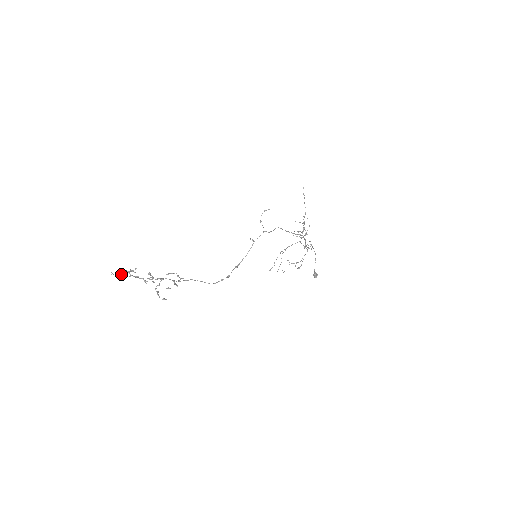
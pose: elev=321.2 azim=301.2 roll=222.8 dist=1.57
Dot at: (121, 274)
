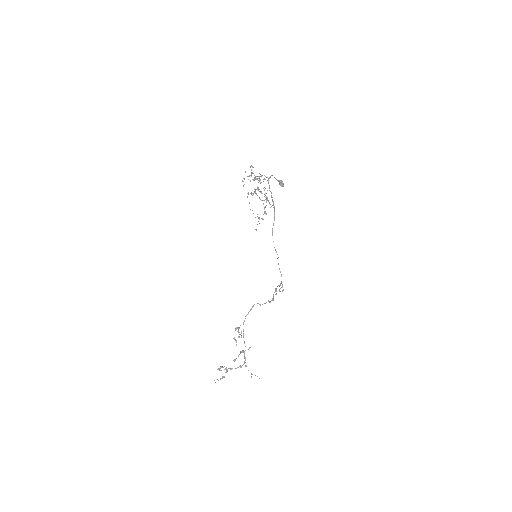
Dot at: occluded
